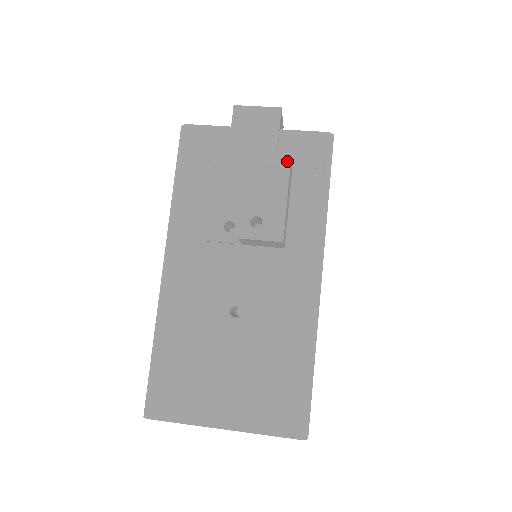
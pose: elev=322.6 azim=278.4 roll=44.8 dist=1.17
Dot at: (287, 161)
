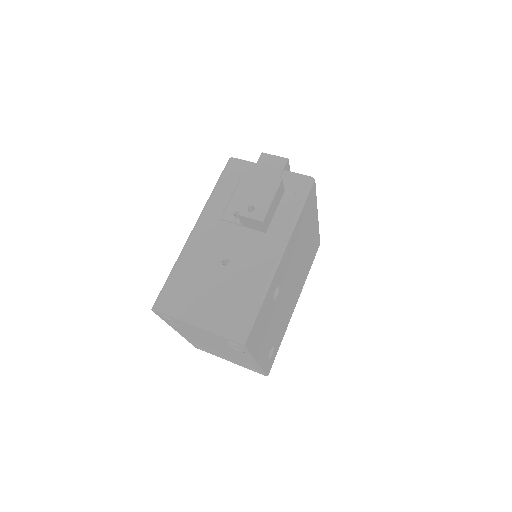
Dot at: (279, 181)
